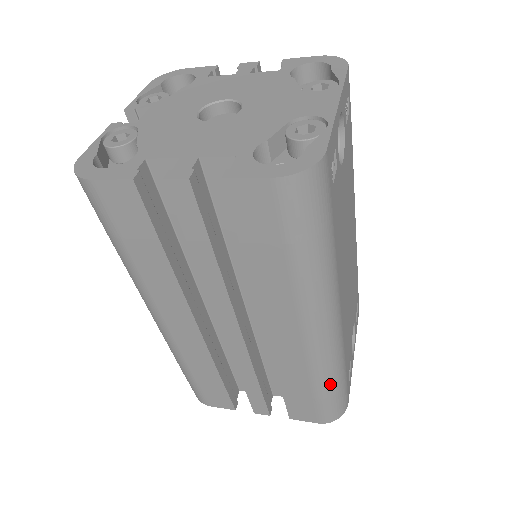
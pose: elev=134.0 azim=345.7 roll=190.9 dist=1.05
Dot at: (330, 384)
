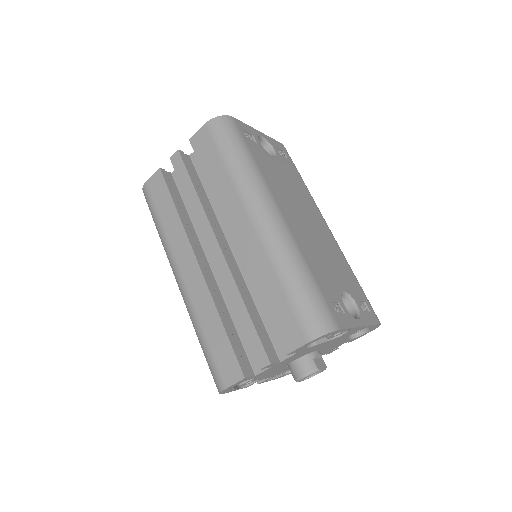
Dot at: (293, 275)
